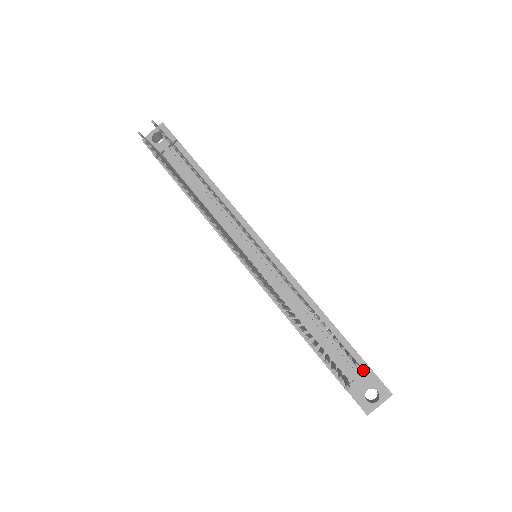
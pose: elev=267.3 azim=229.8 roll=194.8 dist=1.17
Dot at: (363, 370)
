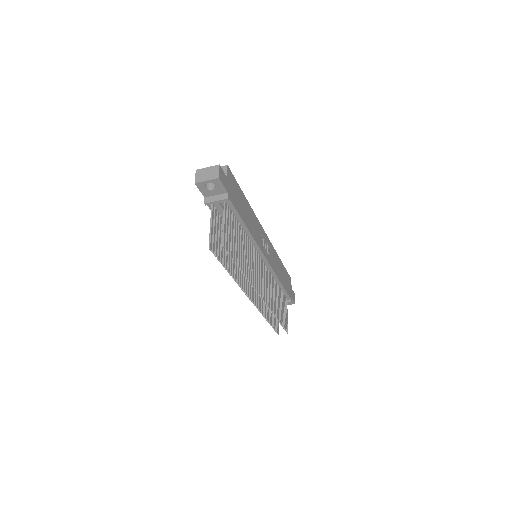
Dot at: occluded
